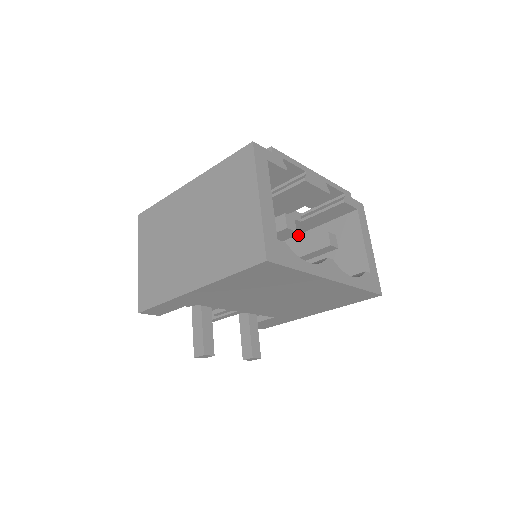
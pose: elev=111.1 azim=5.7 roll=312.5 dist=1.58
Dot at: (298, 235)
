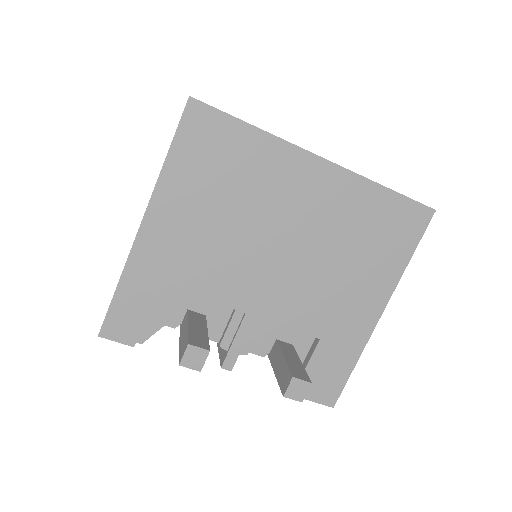
Dot at: occluded
